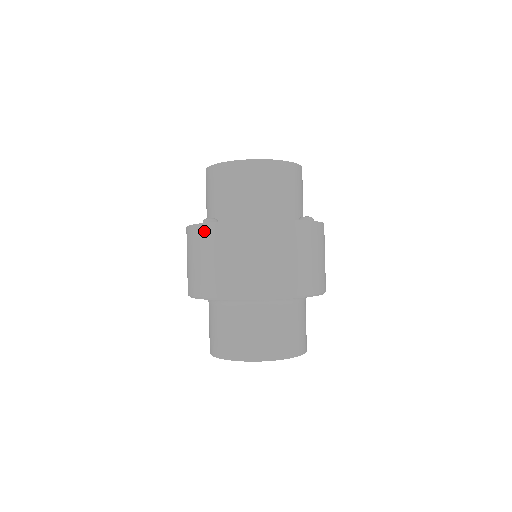
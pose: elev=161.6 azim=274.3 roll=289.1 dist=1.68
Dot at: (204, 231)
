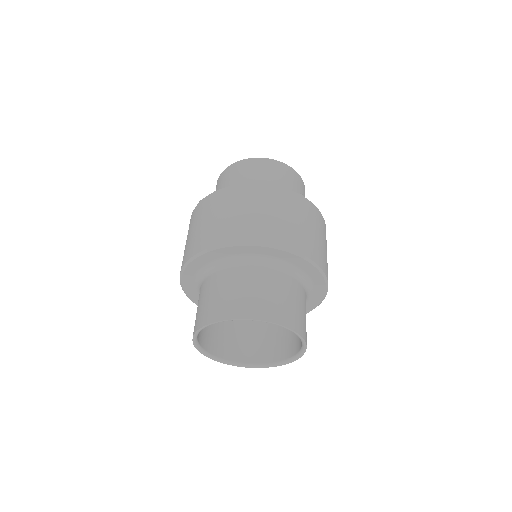
Dot at: (198, 208)
